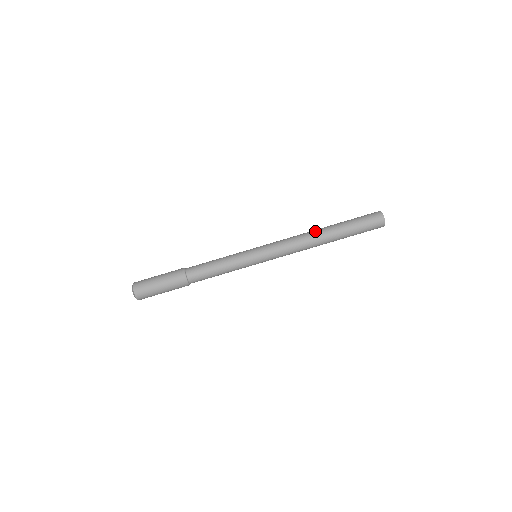
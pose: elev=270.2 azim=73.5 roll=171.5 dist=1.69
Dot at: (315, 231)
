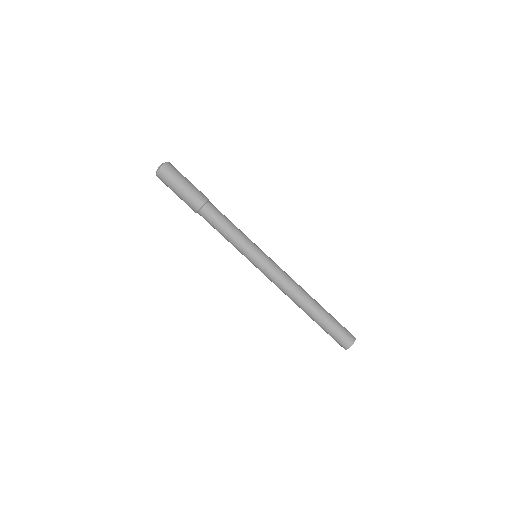
Dot at: (307, 294)
